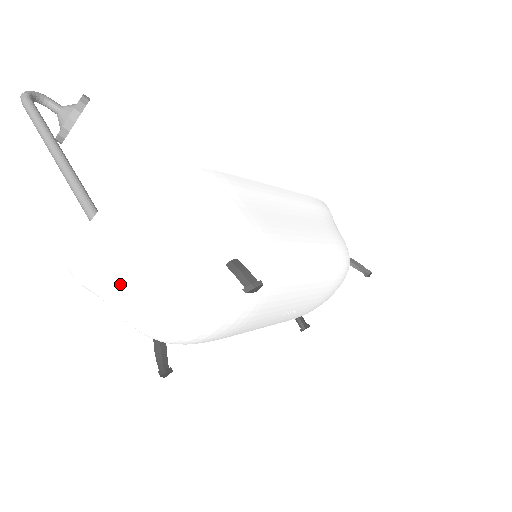
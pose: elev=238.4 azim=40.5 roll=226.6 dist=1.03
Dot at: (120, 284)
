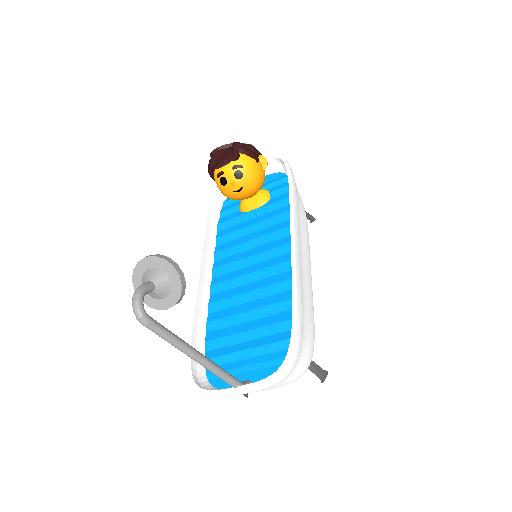
Dot at: occluded
